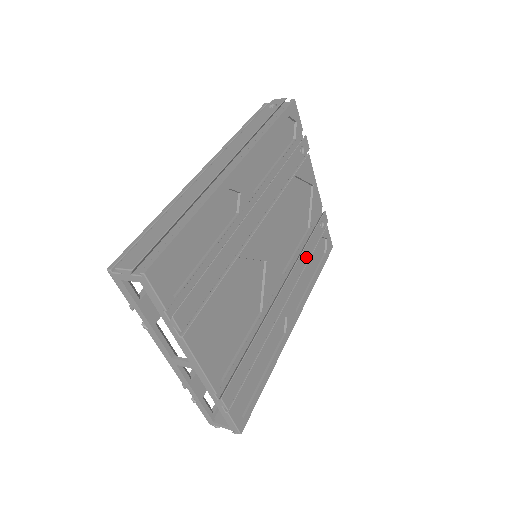
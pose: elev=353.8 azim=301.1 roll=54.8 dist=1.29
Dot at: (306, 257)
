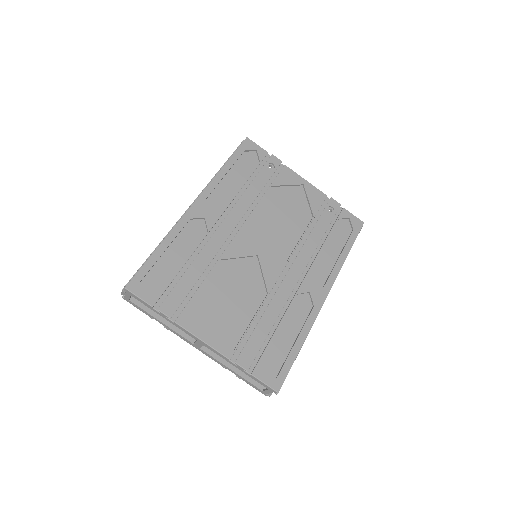
Dot at: (316, 240)
